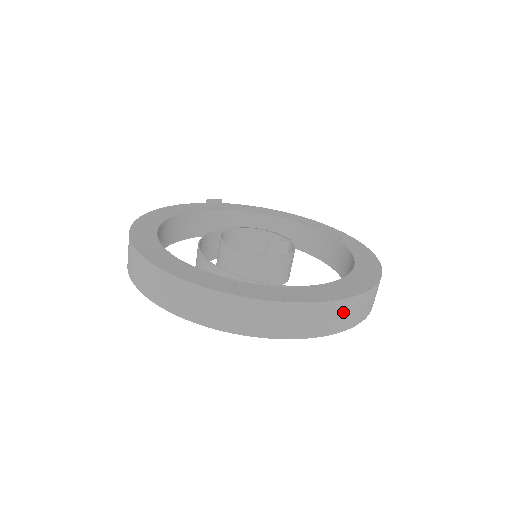
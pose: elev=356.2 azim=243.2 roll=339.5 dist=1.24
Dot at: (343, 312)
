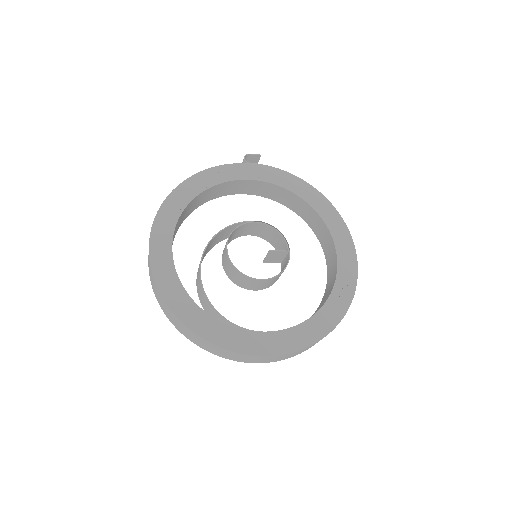
Dot at: (284, 356)
